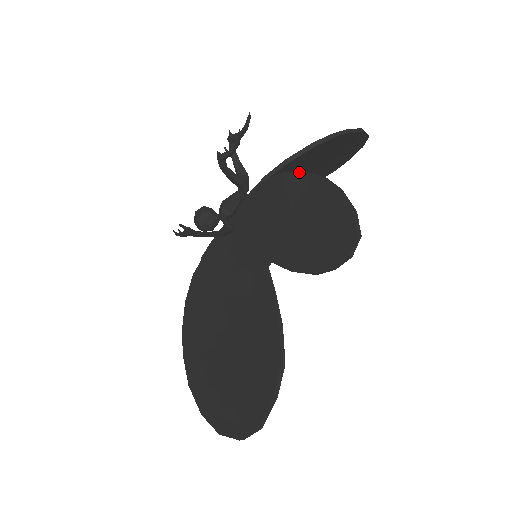
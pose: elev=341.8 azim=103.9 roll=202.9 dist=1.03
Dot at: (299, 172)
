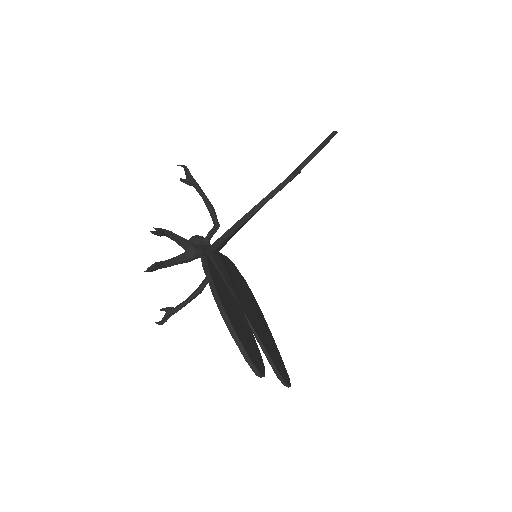
Dot at: (211, 290)
